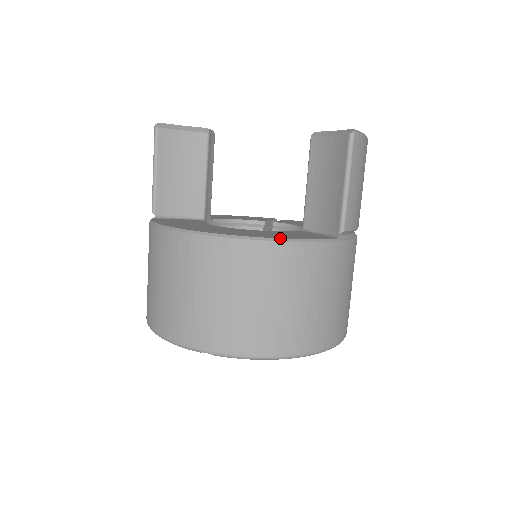
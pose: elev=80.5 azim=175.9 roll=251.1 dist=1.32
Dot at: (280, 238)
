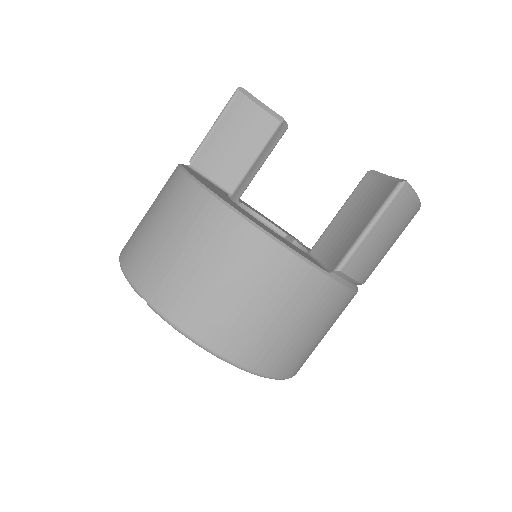
Dot at: (271, 234)
